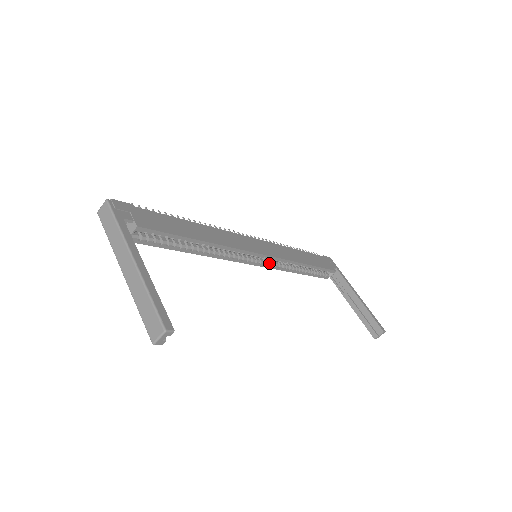
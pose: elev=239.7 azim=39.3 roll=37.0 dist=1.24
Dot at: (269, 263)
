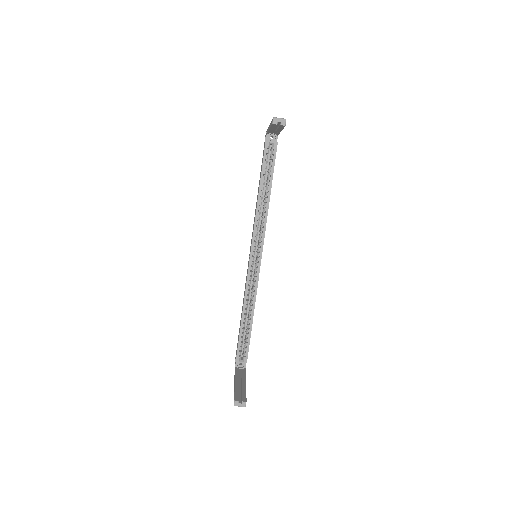
Dot at: occluded
